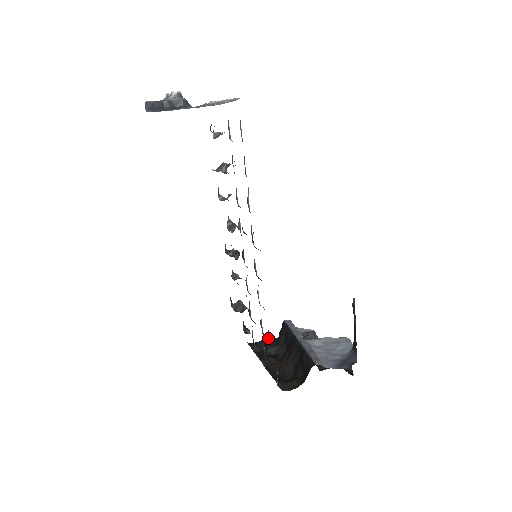
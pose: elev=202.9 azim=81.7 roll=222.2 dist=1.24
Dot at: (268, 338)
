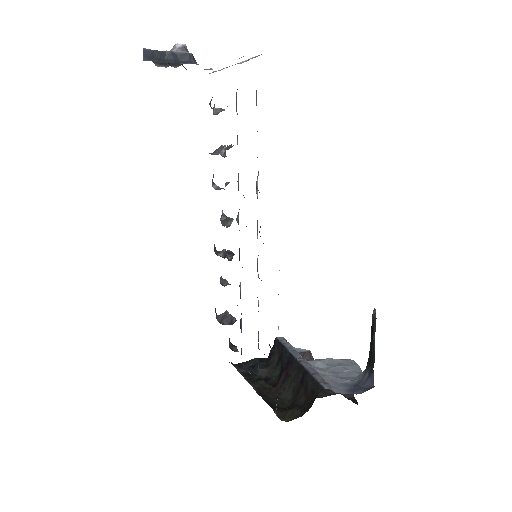
Dot at: (256, 358)
